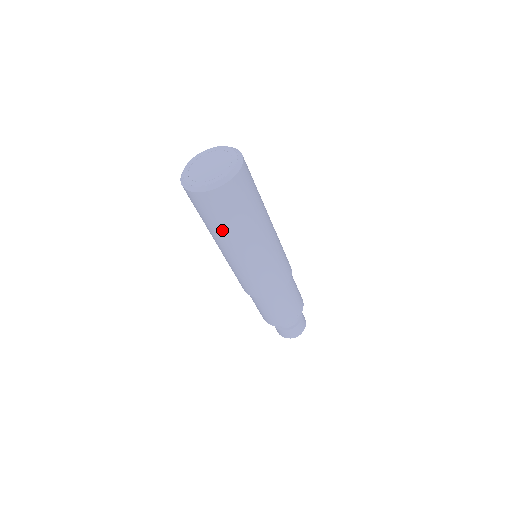
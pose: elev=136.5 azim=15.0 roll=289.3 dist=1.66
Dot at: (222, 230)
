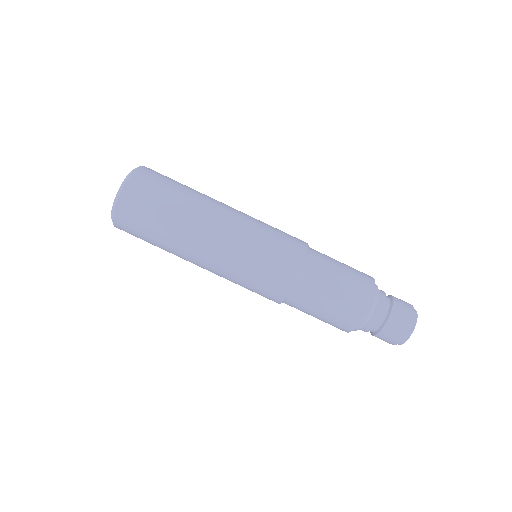
Dot at: (164, 249)
